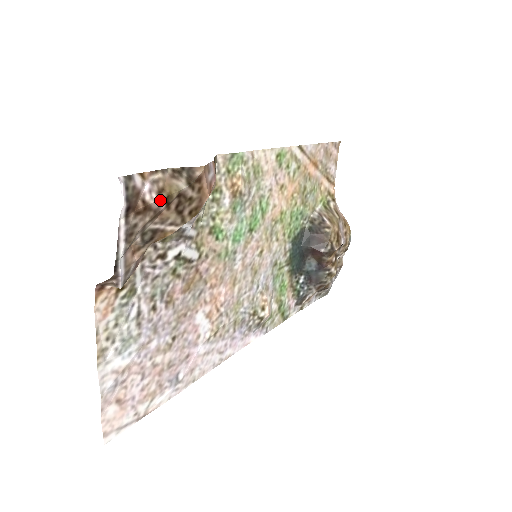
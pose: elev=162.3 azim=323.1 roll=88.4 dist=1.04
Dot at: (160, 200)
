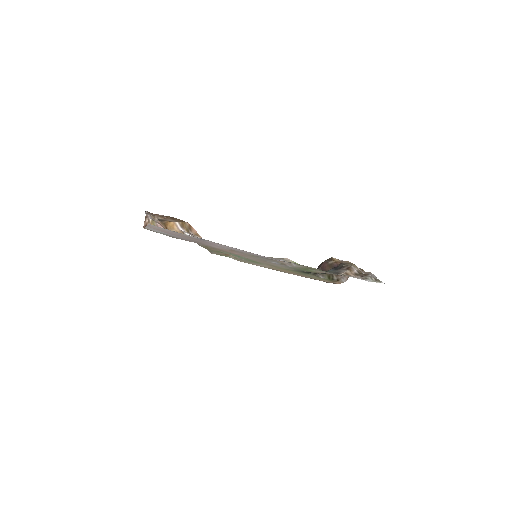
Dot at: (162, 215)
